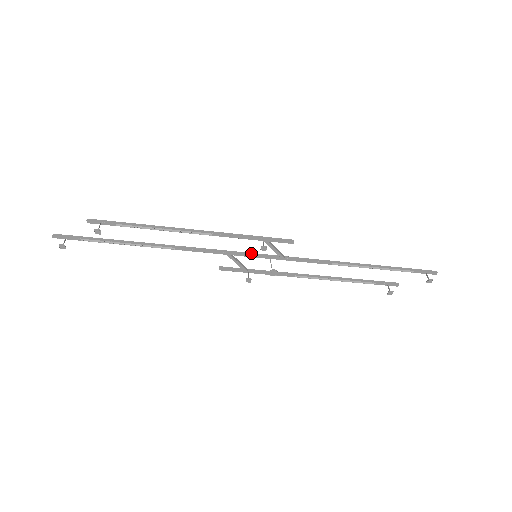
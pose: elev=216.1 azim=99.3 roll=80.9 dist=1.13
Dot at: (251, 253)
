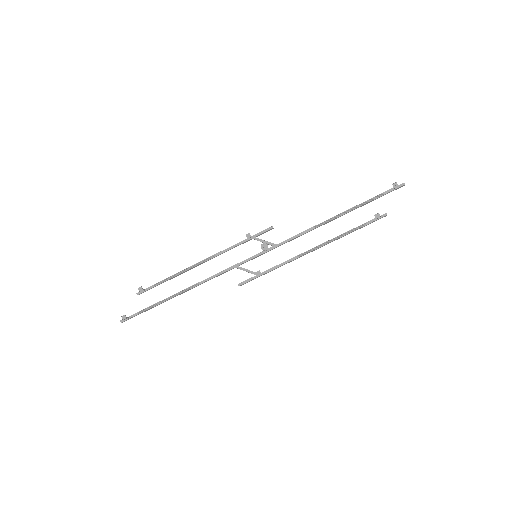
Dot at: (252, 257)
